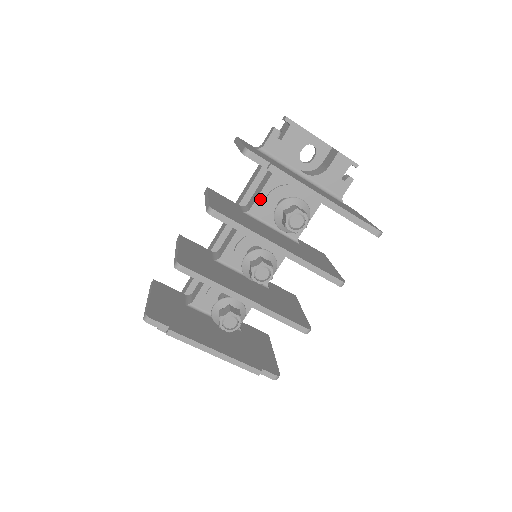
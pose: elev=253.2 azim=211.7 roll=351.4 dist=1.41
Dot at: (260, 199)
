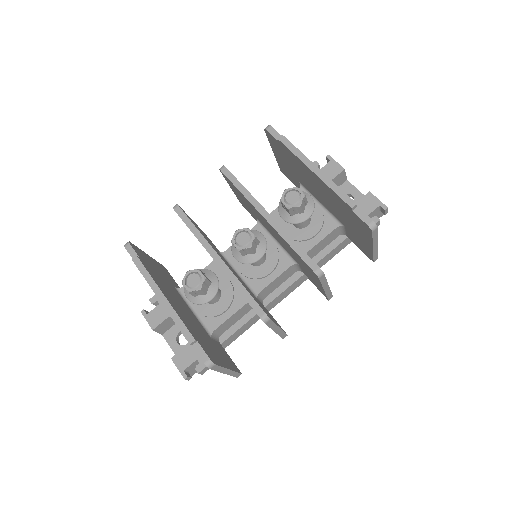
Dot at: occluded
